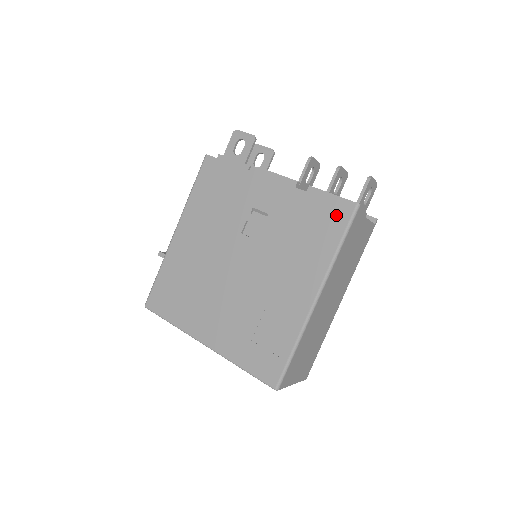
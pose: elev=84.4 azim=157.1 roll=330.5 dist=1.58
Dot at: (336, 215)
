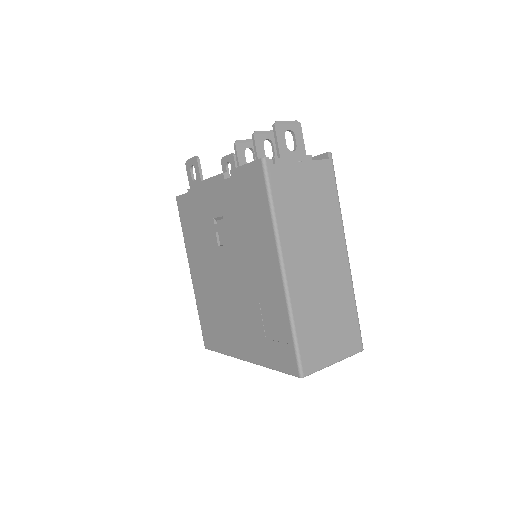
Dot at: (255, 182)
